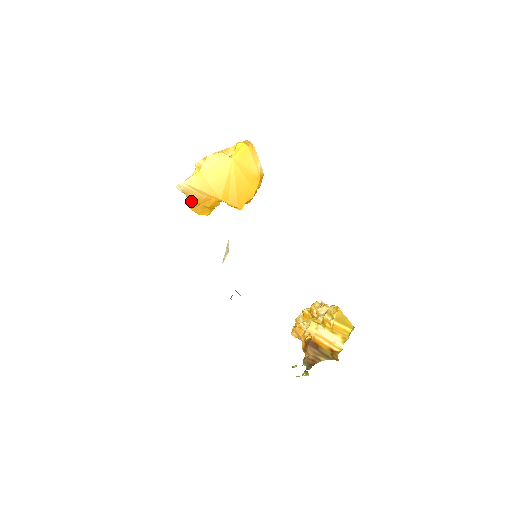
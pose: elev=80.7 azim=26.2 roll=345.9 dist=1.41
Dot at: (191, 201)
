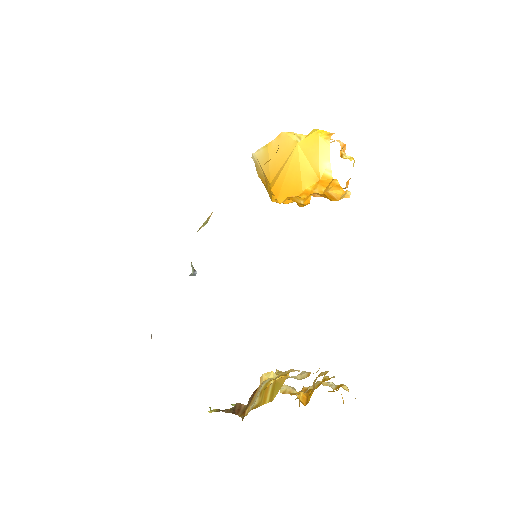
Dot at: (260, 178)
